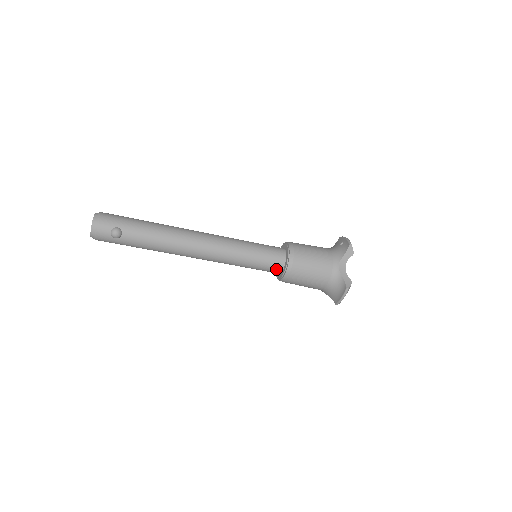
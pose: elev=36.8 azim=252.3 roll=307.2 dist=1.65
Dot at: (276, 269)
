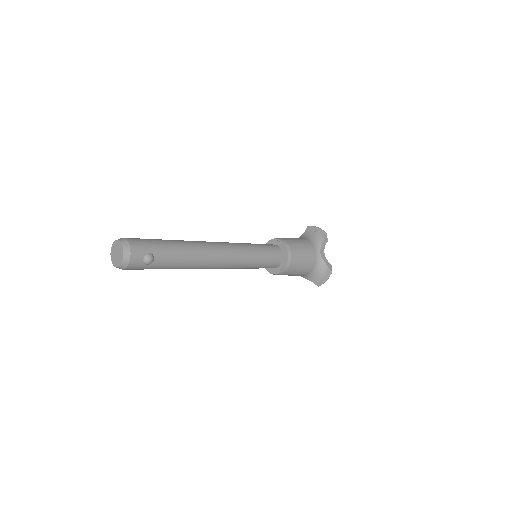
Dot at: (275, 265)
